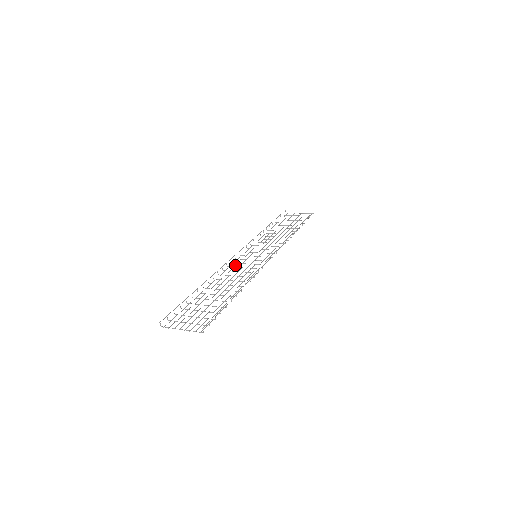
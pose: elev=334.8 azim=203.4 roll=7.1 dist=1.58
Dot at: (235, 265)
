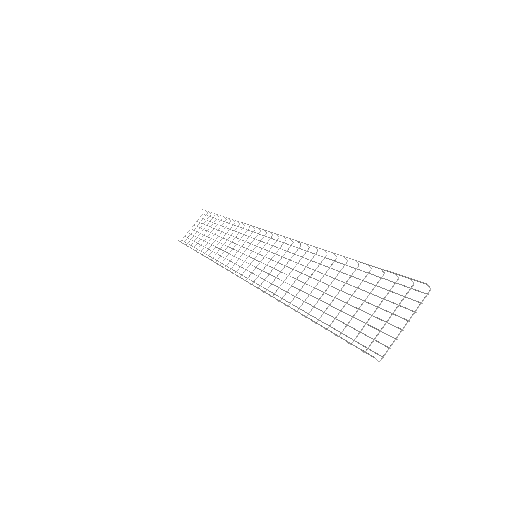
Dot at: (261, 278)
